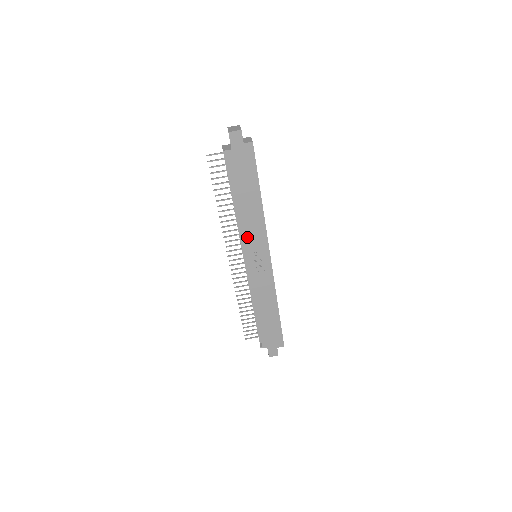
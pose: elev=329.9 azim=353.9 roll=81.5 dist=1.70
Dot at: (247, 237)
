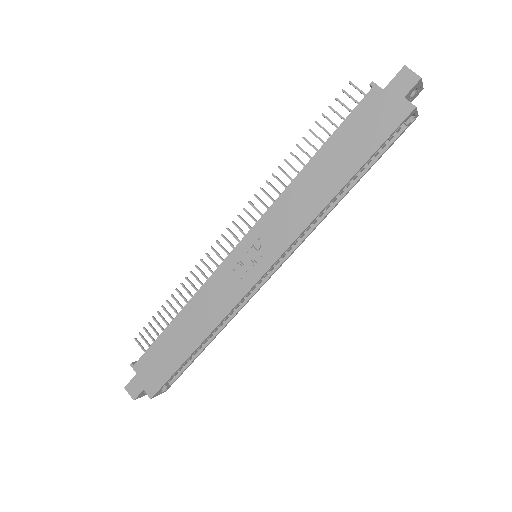
Dot at: (274, 215)
